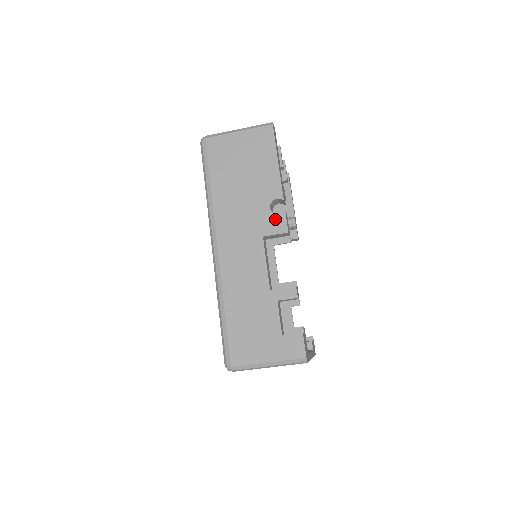
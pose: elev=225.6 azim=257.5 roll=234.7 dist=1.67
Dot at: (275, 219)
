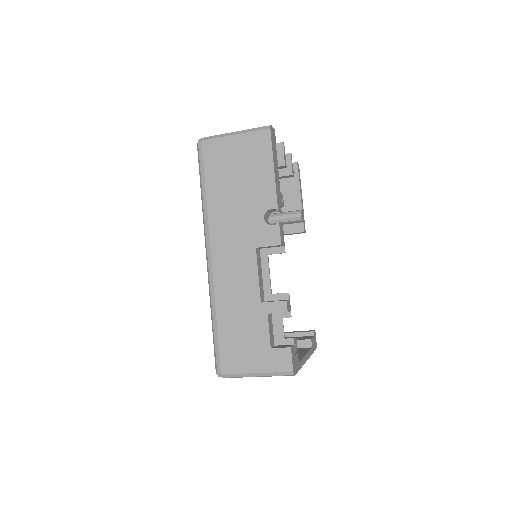
Dot at: (268, 230)
